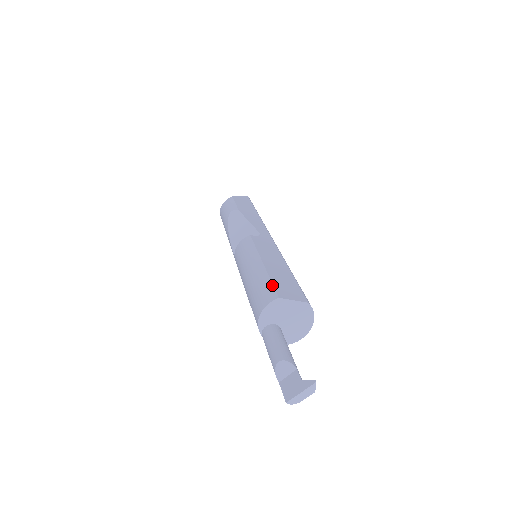
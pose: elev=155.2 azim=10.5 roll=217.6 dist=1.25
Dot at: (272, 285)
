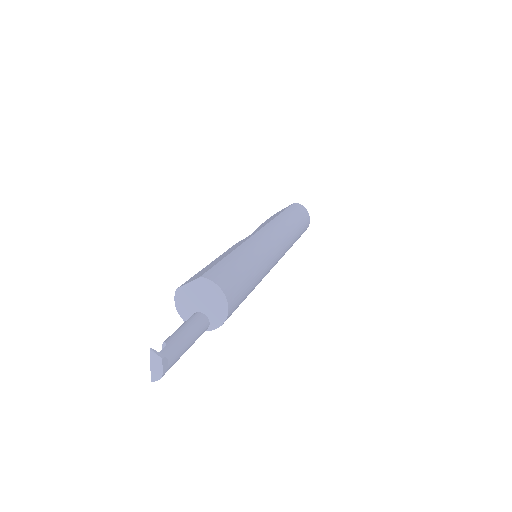
Dot at: (188, 280)
